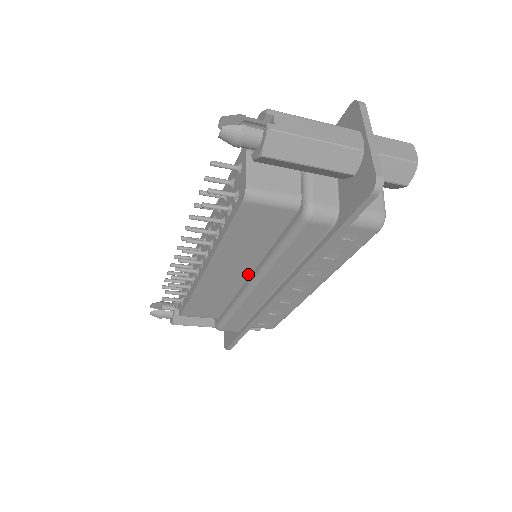
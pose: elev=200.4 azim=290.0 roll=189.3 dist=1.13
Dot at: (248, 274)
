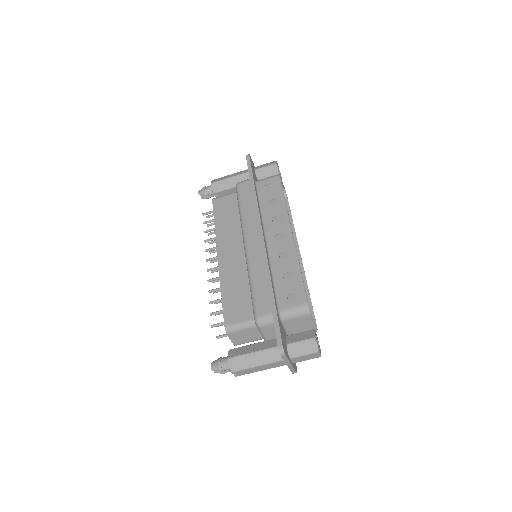
Dot at: occluded
